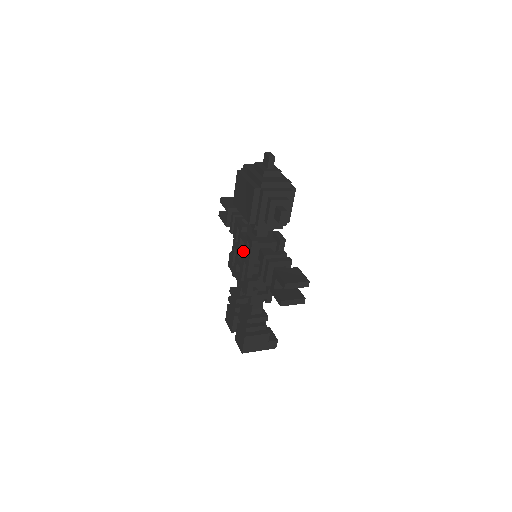
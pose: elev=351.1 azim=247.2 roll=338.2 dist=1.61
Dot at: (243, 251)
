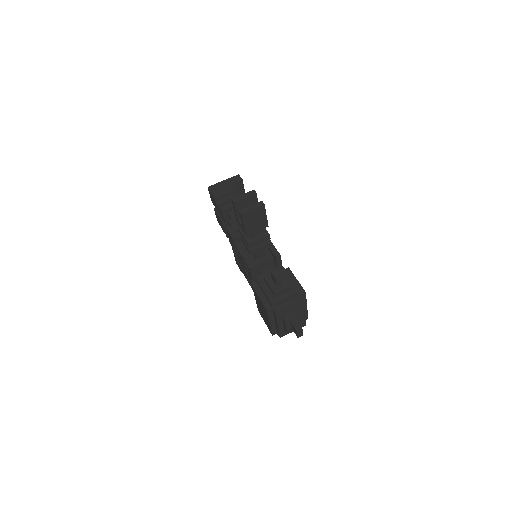
Dot at: (246, 274)
